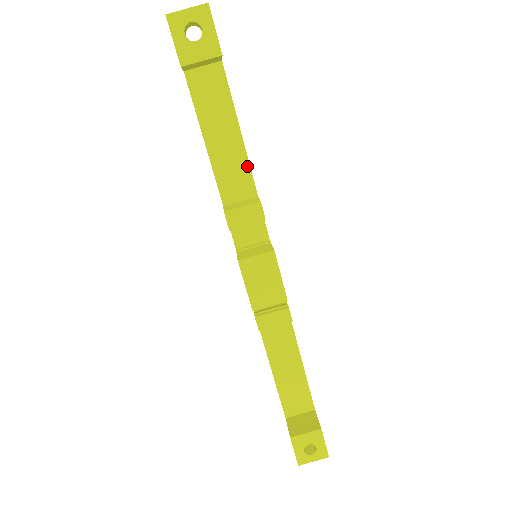
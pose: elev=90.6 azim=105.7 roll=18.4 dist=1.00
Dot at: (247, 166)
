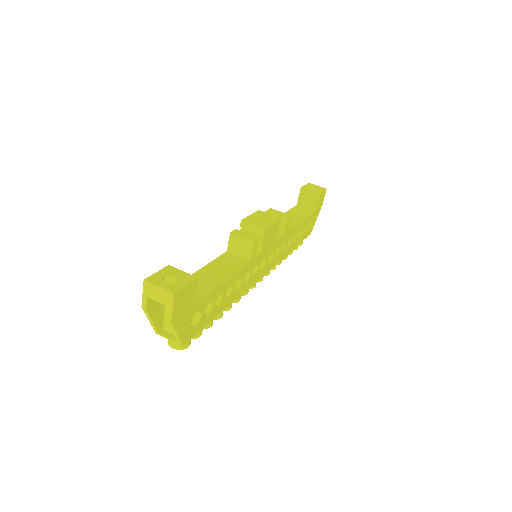
Dot at: (294, 226)
